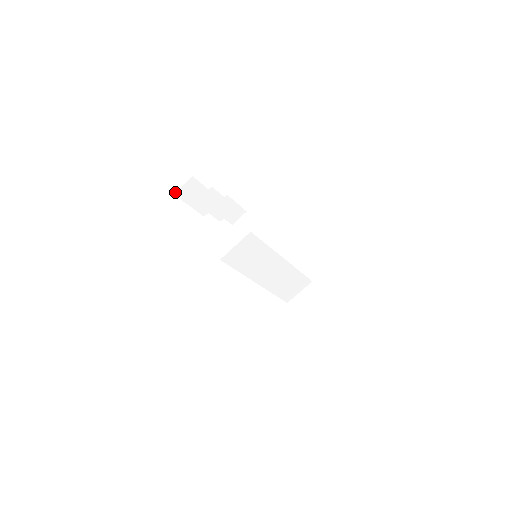
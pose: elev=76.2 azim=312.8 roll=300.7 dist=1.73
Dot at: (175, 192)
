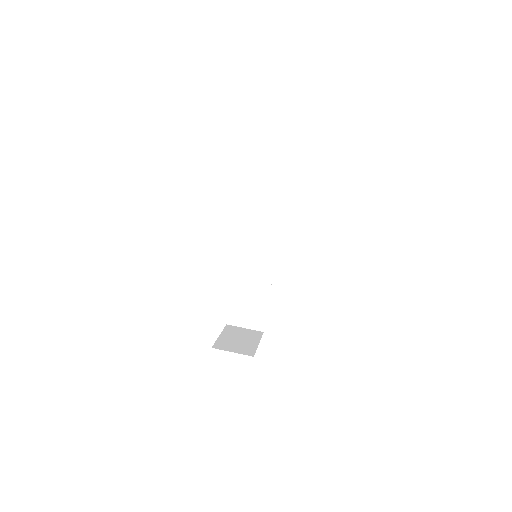
Dot at: (265, 169)
